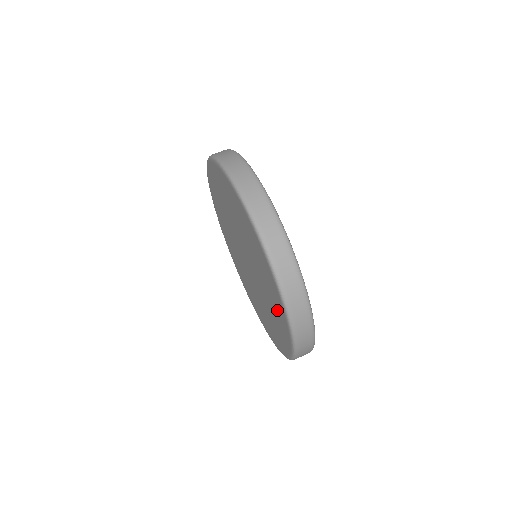
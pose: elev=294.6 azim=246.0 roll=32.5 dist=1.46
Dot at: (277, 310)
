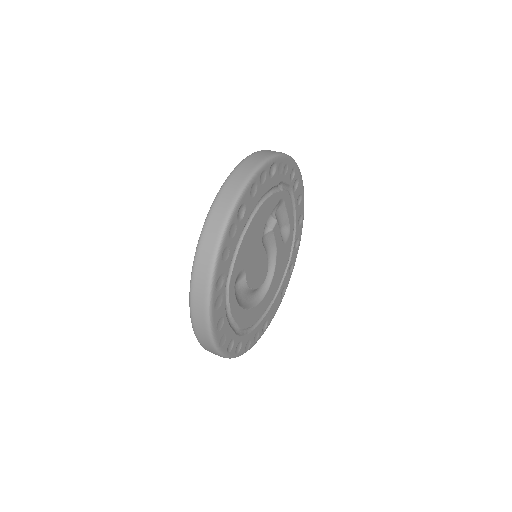
Dot at: occluded
